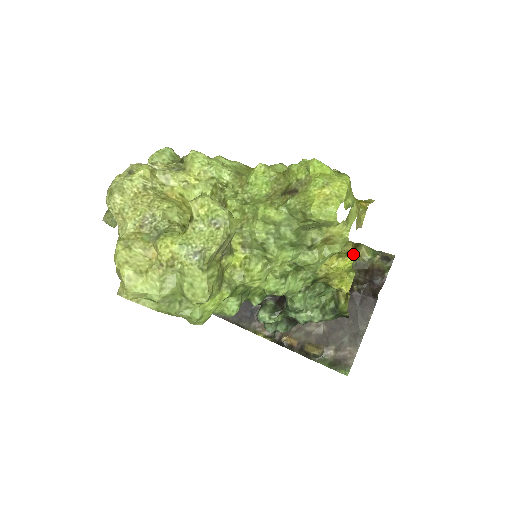
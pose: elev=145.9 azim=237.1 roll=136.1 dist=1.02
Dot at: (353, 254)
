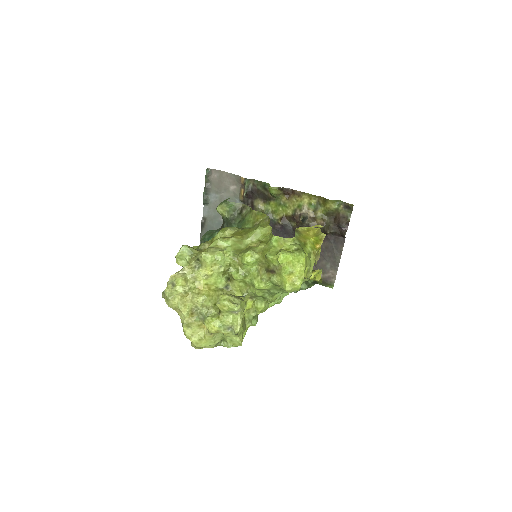
Dot at: (318, 269)
